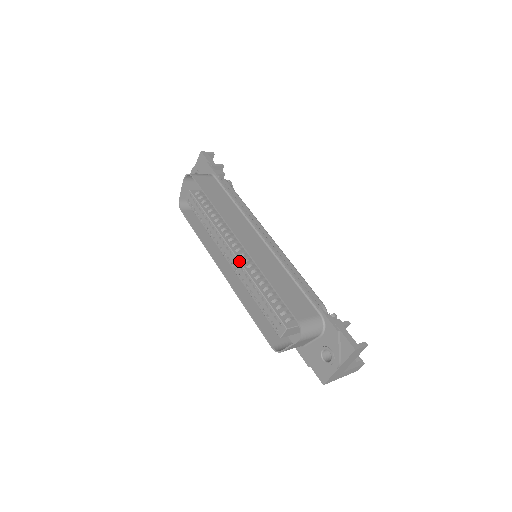
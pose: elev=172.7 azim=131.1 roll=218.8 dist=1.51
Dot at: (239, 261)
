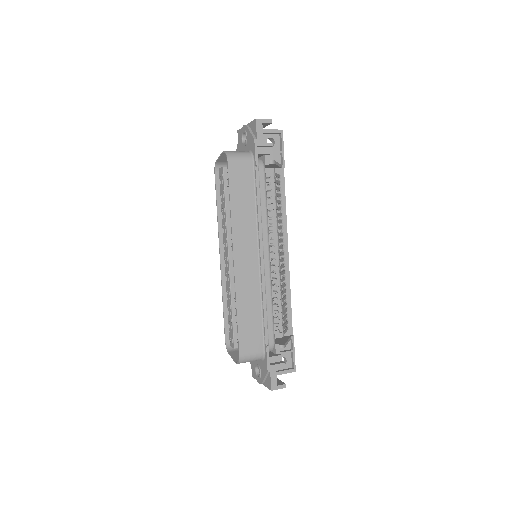
Dot at: (229, 272)
